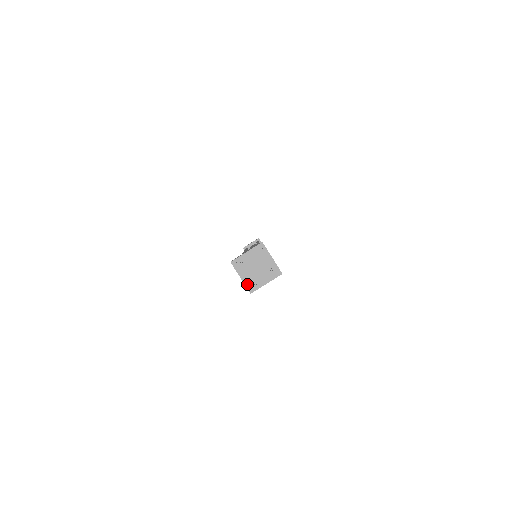
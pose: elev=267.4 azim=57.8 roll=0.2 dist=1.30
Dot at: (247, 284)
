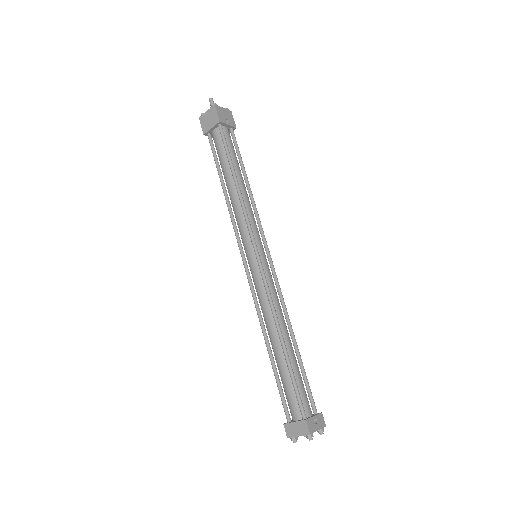
Dot at: occluded
